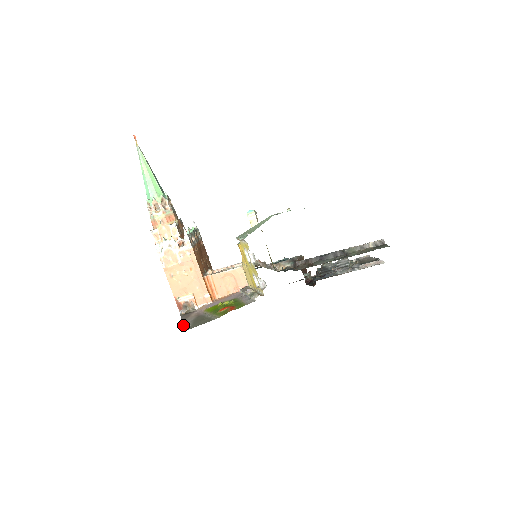
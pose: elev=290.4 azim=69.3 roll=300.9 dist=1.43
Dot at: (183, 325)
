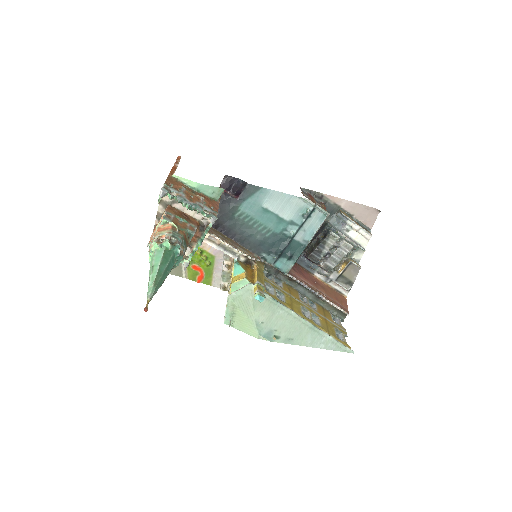
Dot at: occluded
